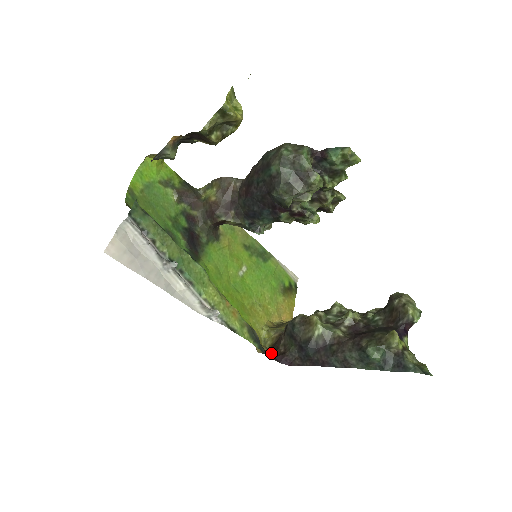
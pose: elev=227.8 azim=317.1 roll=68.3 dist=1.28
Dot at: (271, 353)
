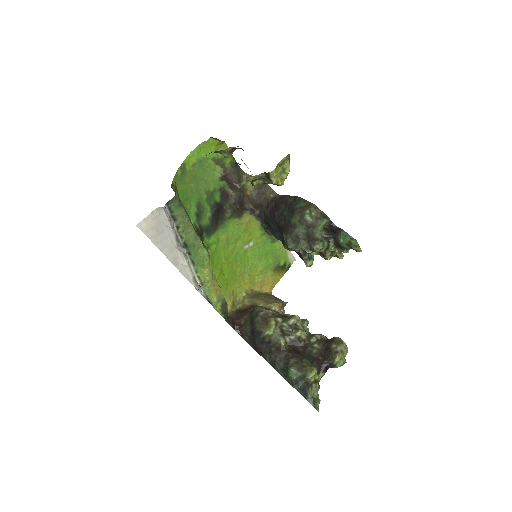
Dot at: (234, 319)
